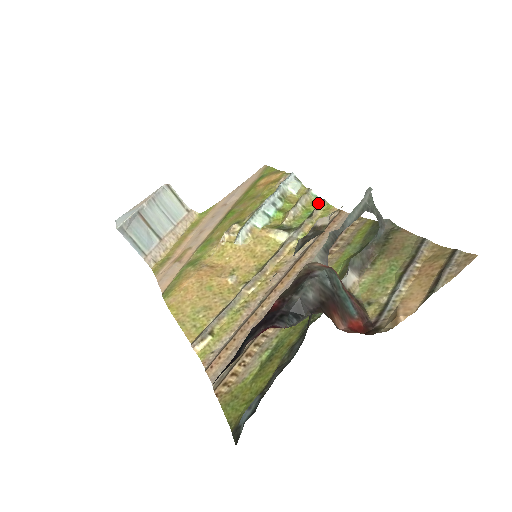
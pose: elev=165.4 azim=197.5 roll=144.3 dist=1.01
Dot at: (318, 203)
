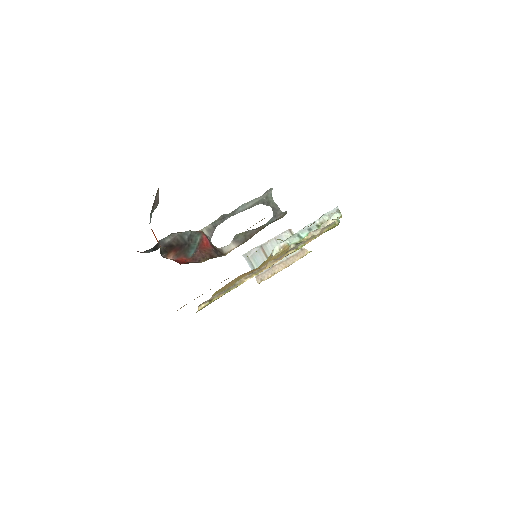
Dot at: occluded
